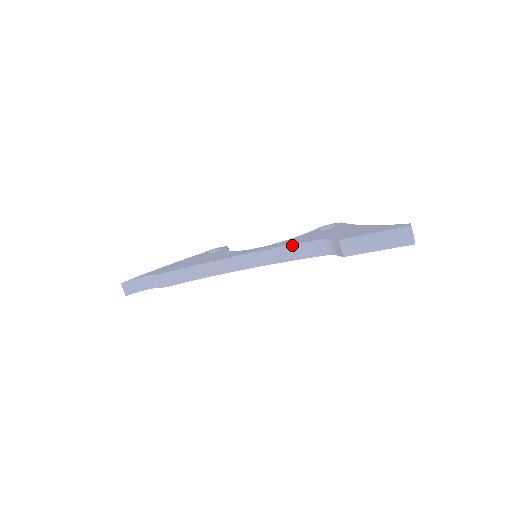
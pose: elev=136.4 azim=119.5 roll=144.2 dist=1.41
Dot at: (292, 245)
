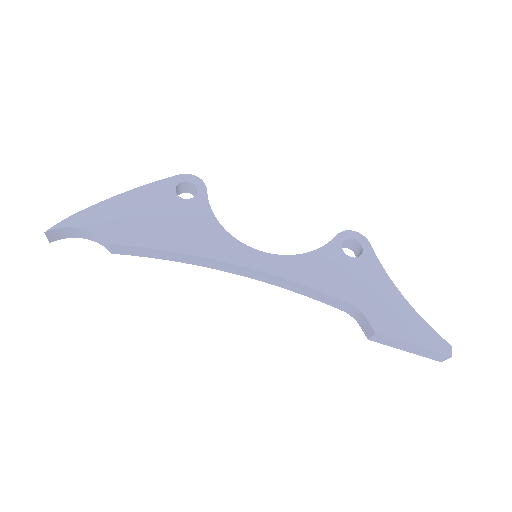
Dot at: (314, 290)
